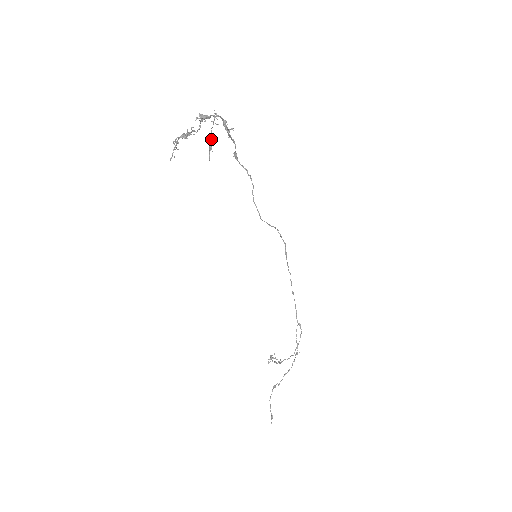
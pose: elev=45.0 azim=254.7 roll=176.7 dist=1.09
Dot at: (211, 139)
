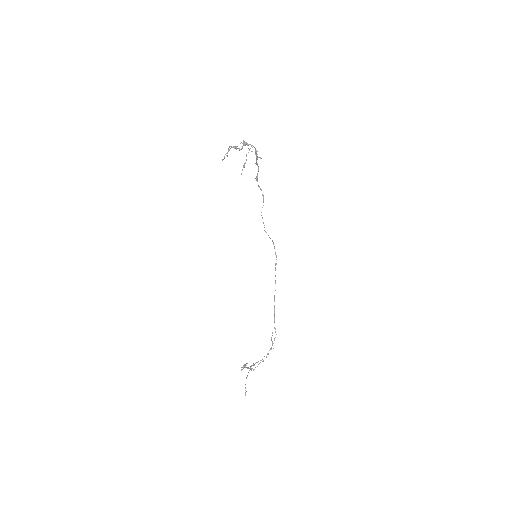
Dot at: (246, 160)
